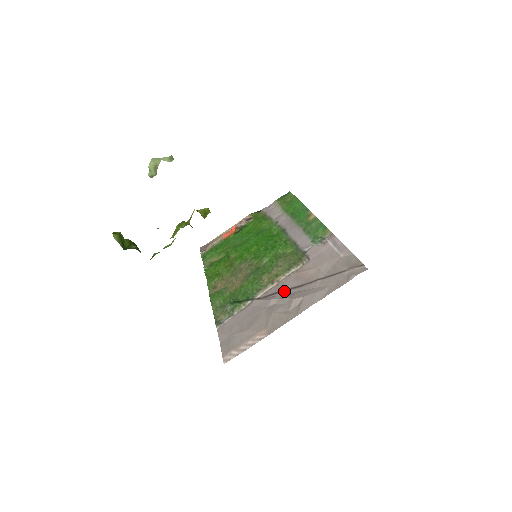
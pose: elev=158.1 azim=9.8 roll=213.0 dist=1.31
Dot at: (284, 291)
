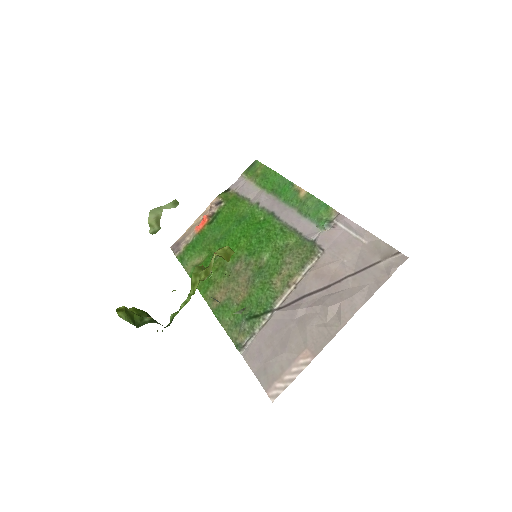
Dot at: (309, 296)
